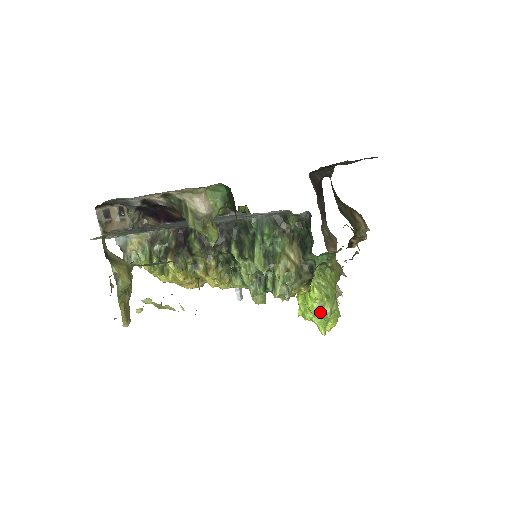
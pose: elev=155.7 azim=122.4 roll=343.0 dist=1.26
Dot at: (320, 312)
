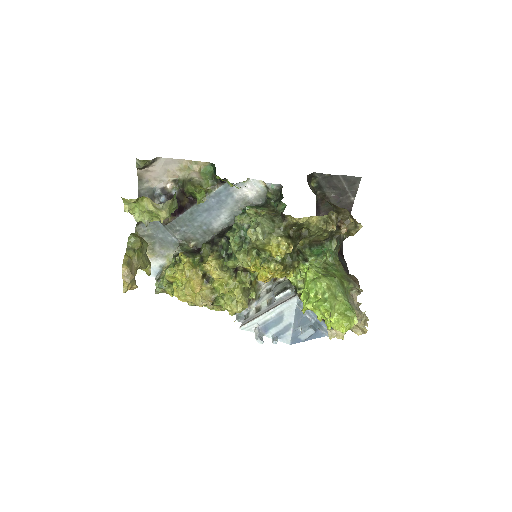
Dot at: (316, 288)
